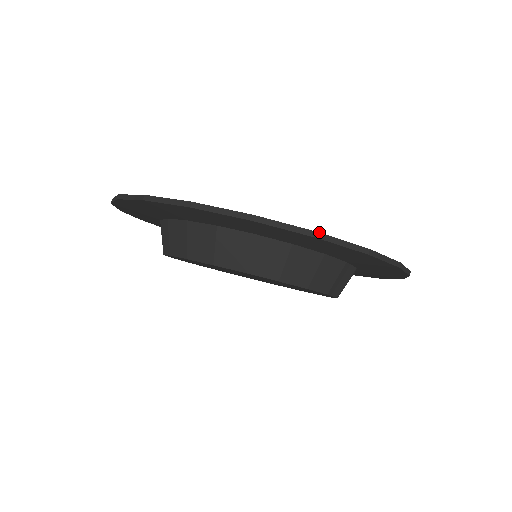
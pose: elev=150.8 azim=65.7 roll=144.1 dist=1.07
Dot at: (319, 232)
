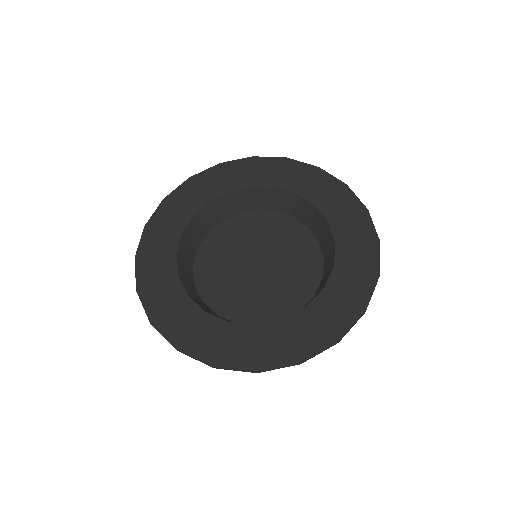
Dot at: (301, 363)
